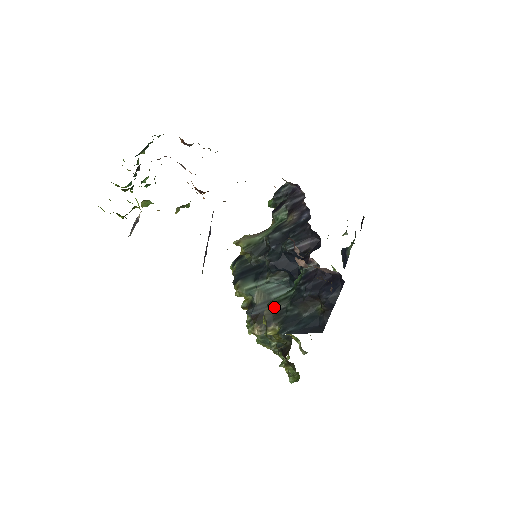
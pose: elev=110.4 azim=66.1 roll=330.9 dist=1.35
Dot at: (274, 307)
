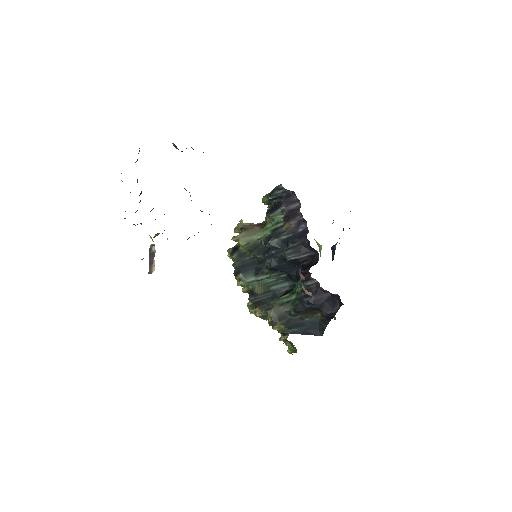
Dot at: (278, 309)
